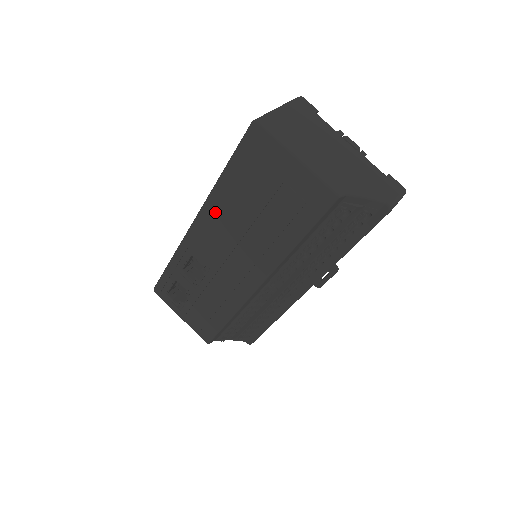
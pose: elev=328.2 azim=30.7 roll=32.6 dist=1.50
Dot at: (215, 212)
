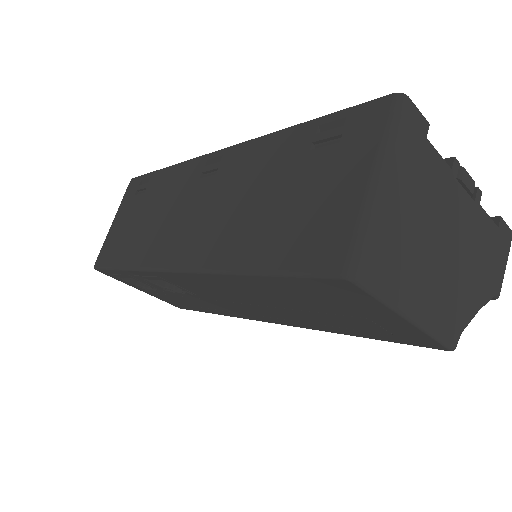
Dot at: (219, 283)
